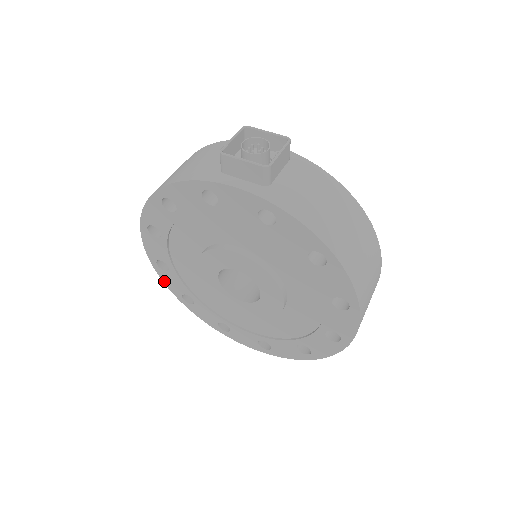
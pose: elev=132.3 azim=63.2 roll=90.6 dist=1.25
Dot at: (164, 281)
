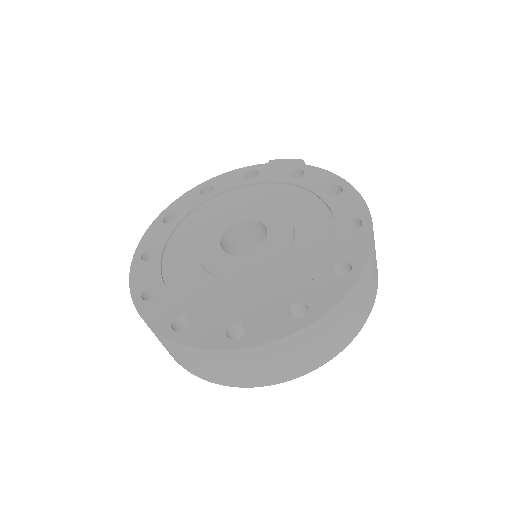
Dot at: (132, 277)
